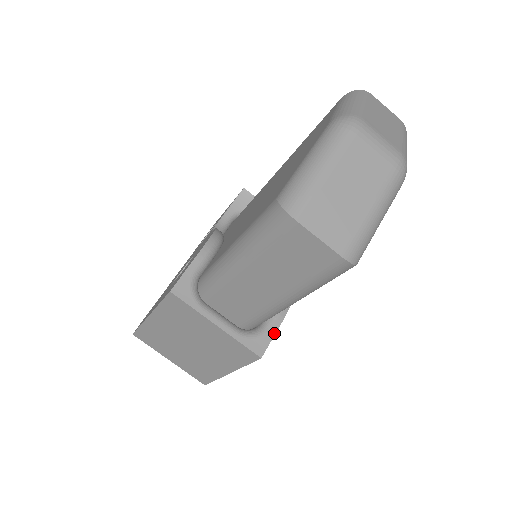
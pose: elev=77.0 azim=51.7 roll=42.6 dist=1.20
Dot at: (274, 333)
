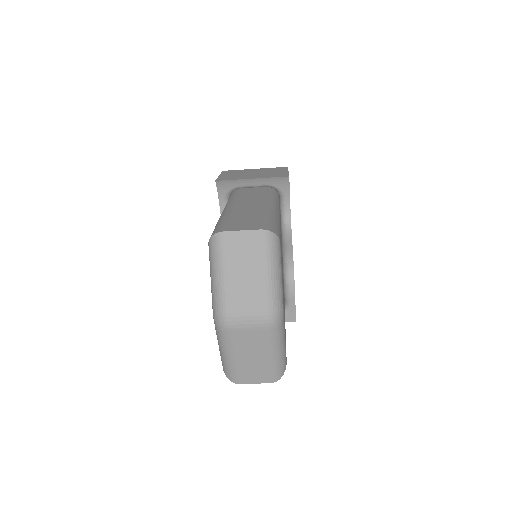
Dot at: (294, 307)
